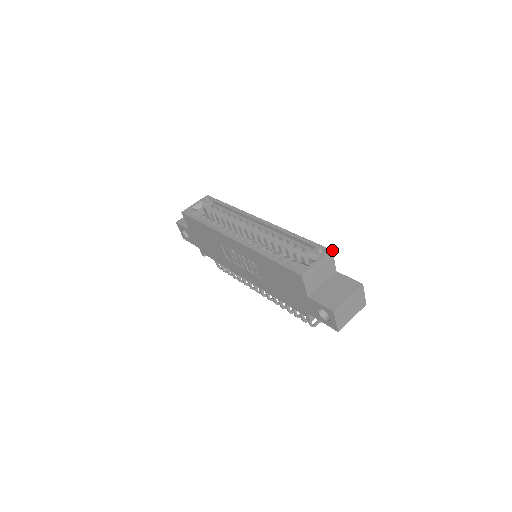
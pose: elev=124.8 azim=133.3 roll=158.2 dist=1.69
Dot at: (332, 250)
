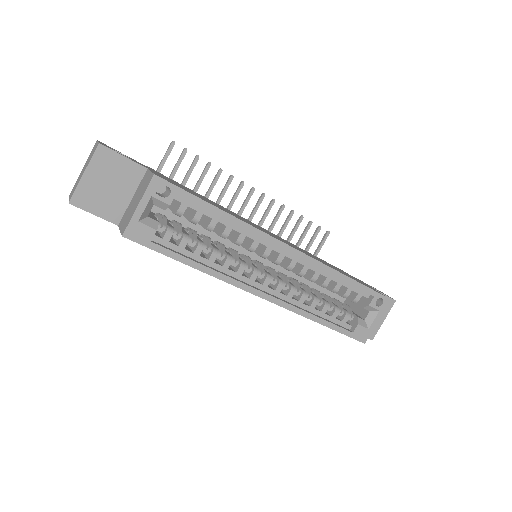
Dot at: occluded
